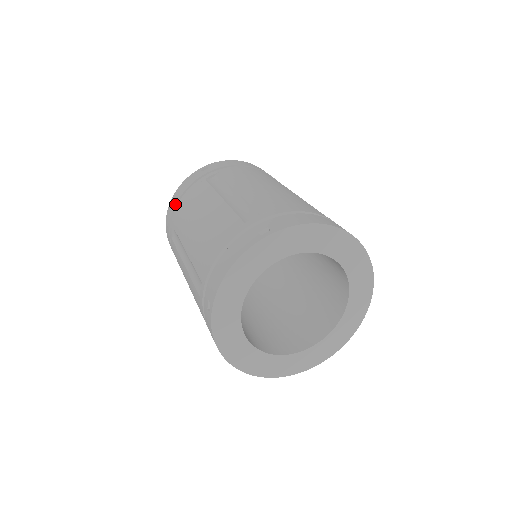
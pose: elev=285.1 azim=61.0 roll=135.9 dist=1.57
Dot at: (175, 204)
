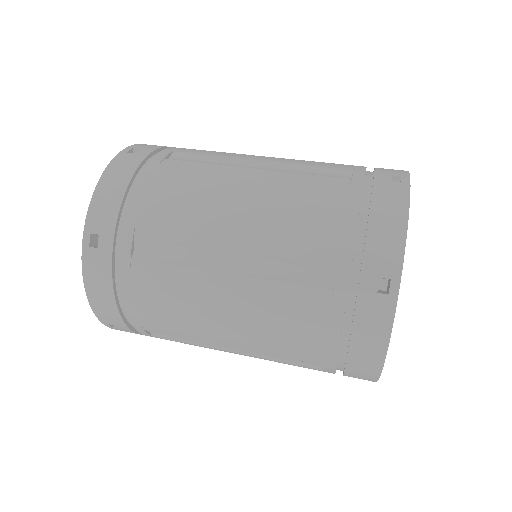
Dot at: (120, 202)
